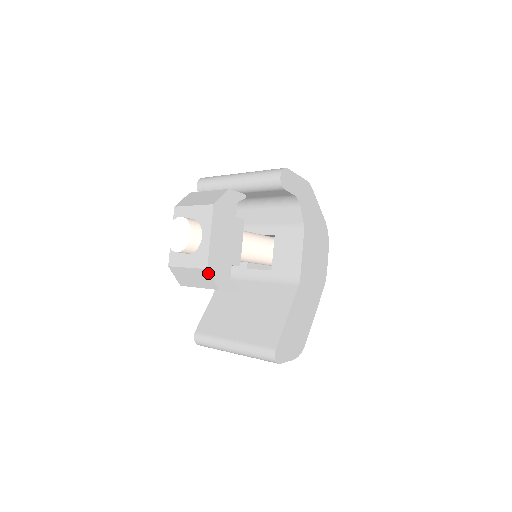
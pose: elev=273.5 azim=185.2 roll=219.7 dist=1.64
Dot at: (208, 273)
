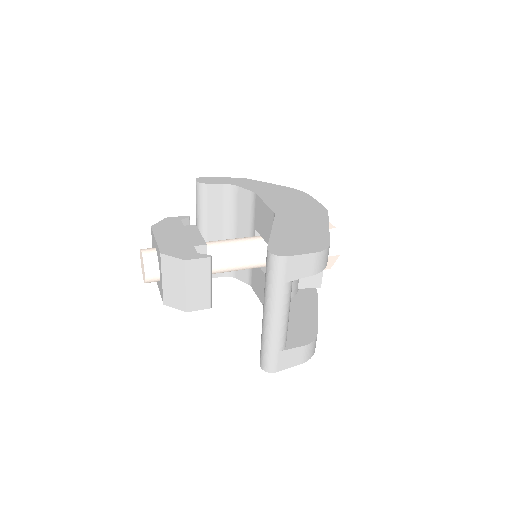
Dot at: (165, 257)
